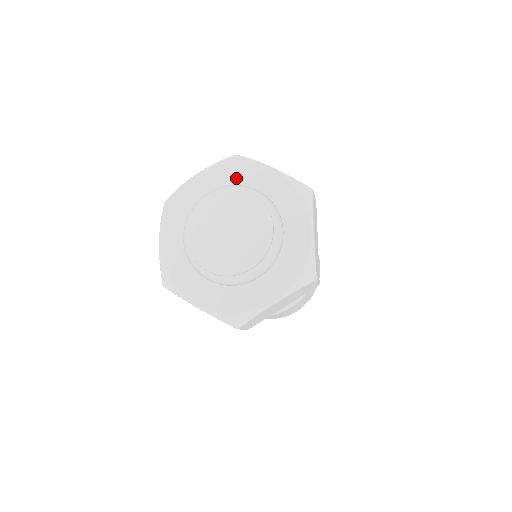
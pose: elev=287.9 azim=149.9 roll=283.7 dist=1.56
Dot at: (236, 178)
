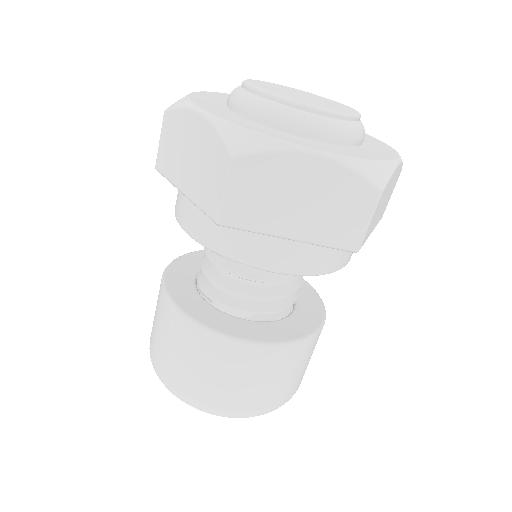
Dot at: occluded
